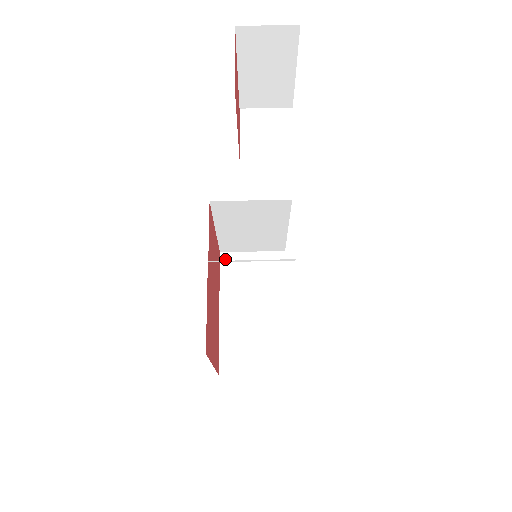
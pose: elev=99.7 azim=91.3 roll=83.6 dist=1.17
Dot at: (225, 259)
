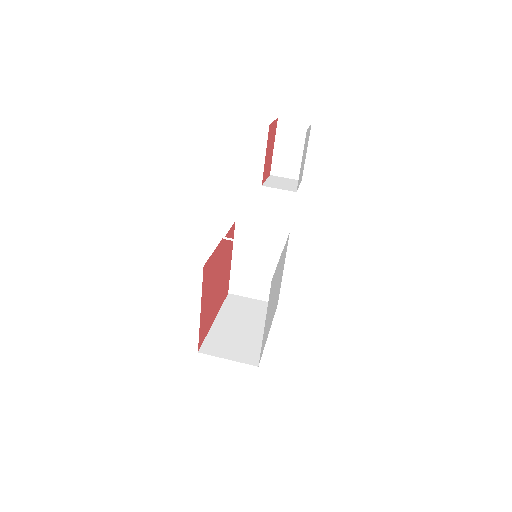
Dot at: (231, 297)
